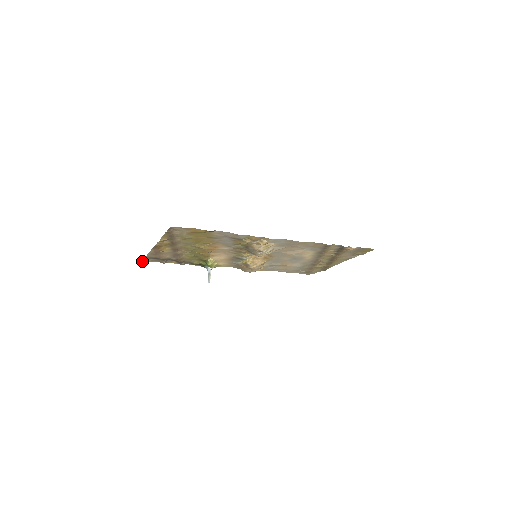
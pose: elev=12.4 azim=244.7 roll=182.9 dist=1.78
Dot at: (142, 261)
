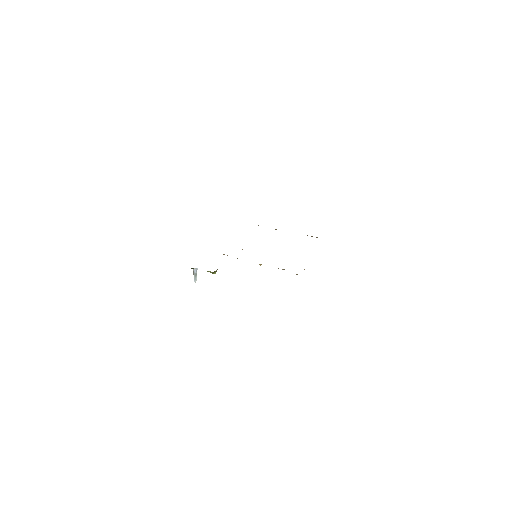
Dot at: occluded
